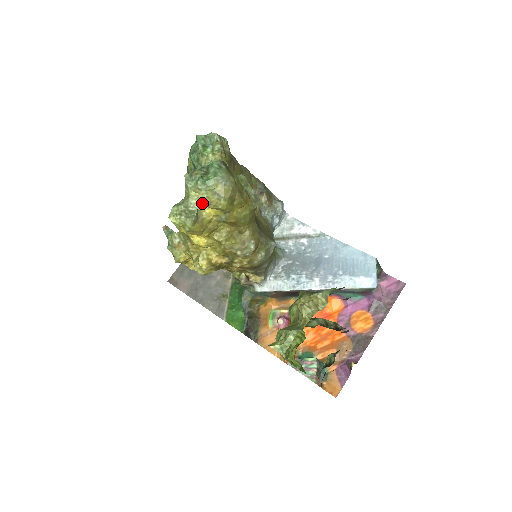
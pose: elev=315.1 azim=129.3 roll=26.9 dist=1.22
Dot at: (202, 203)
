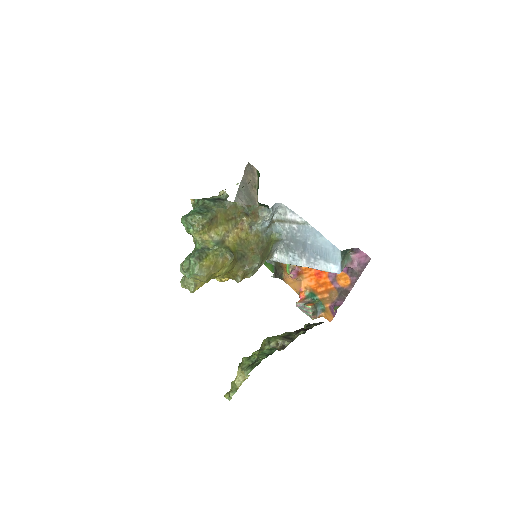
Dot at: occluded
